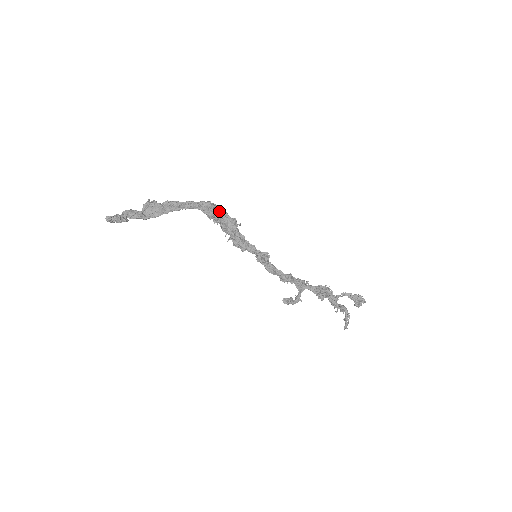
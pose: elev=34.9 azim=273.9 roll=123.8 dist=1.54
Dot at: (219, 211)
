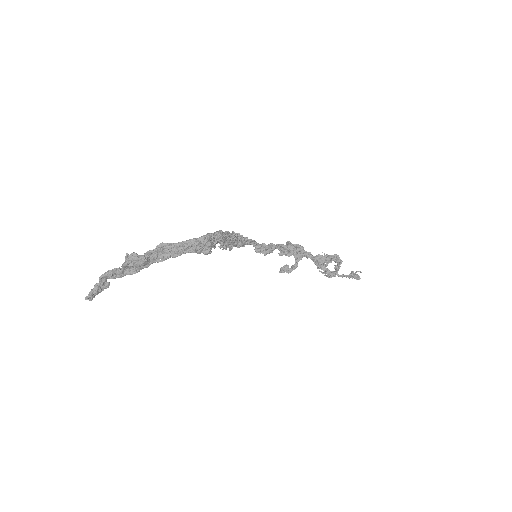
Dot at: (215, 240)
